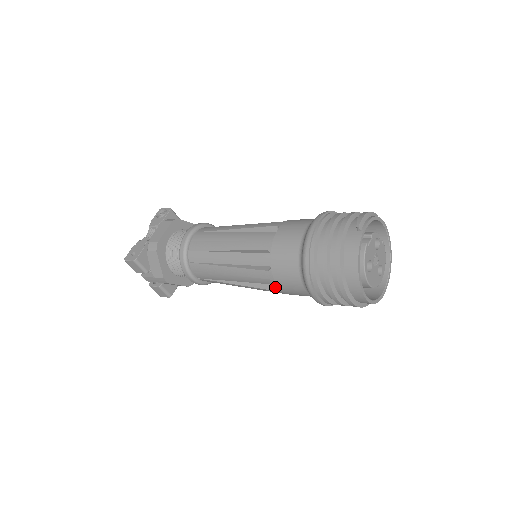
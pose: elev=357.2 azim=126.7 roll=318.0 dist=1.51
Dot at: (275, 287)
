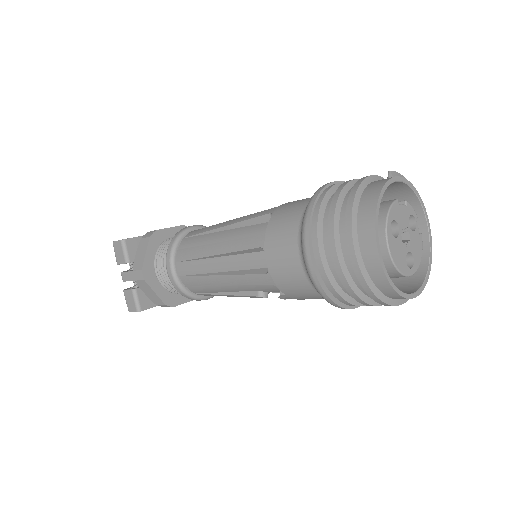
Dot at: (263, 270)
